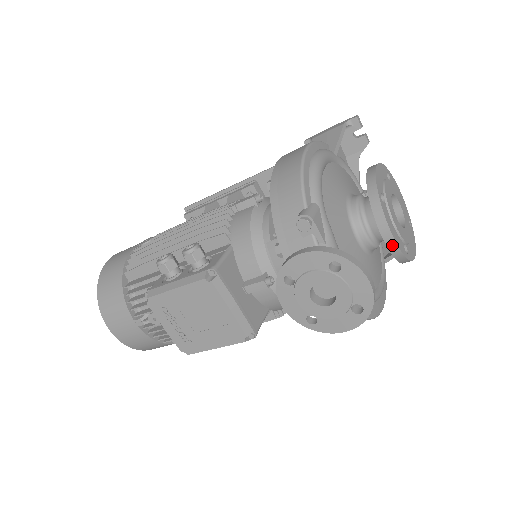
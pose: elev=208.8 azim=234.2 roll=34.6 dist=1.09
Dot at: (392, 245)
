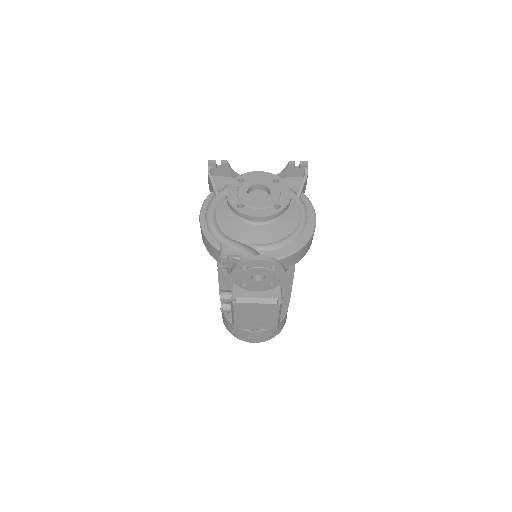
Dot at: (265, 219)
